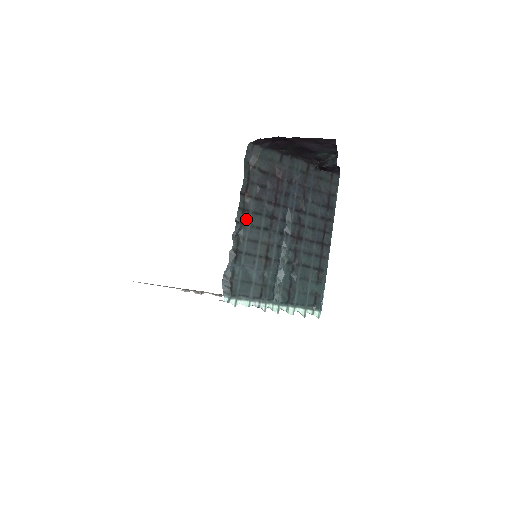
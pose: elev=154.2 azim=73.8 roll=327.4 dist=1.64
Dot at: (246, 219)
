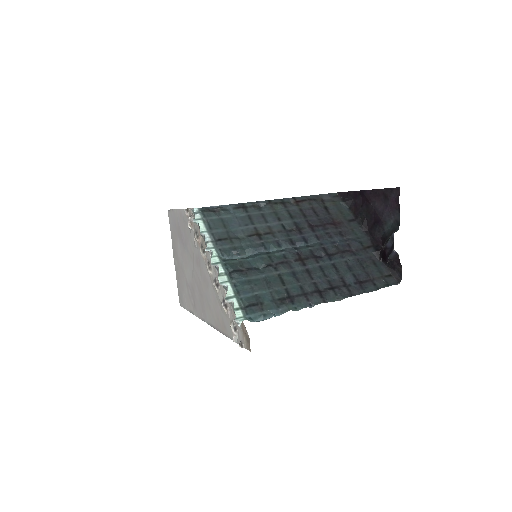
Dot at: (278, 208)
